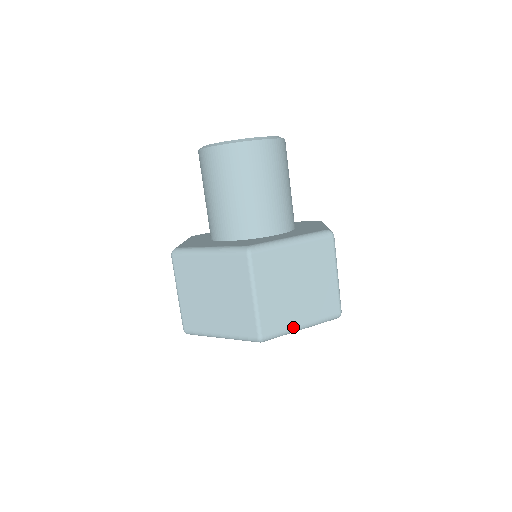
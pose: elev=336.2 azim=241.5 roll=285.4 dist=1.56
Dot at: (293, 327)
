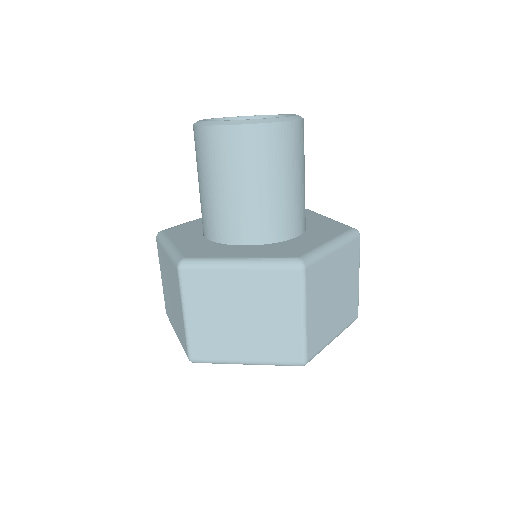
Dot at: (232, 359)
